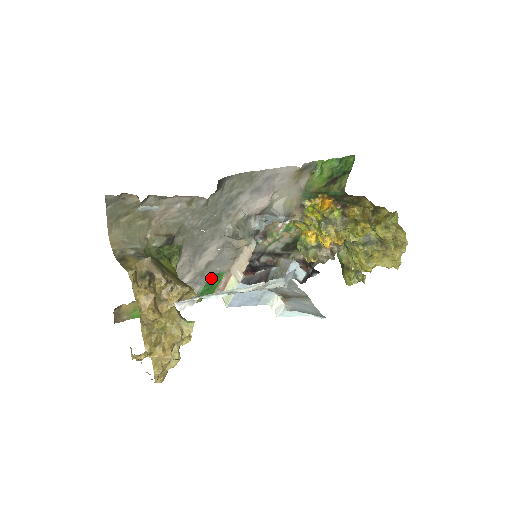
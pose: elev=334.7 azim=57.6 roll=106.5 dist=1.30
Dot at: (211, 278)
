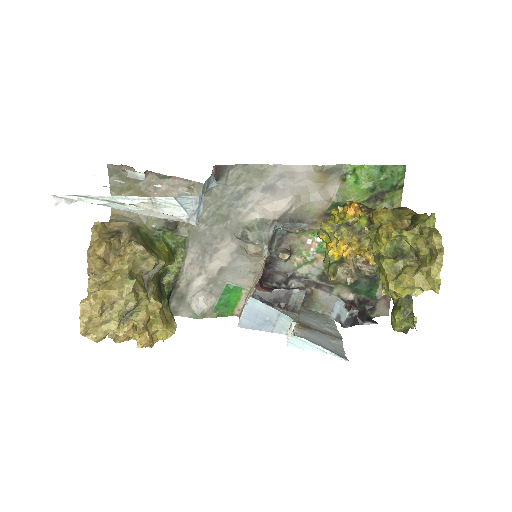
Dot at: (227, 290)
